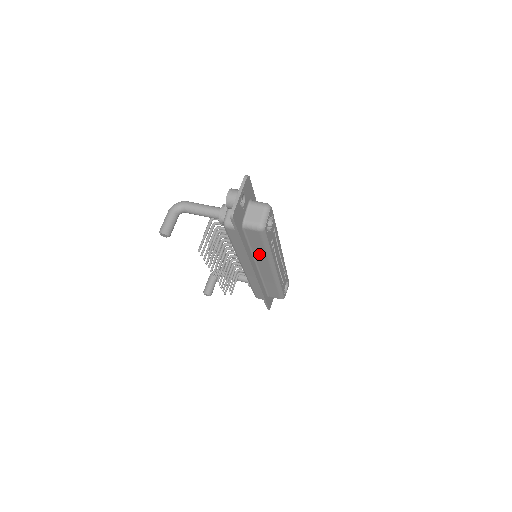
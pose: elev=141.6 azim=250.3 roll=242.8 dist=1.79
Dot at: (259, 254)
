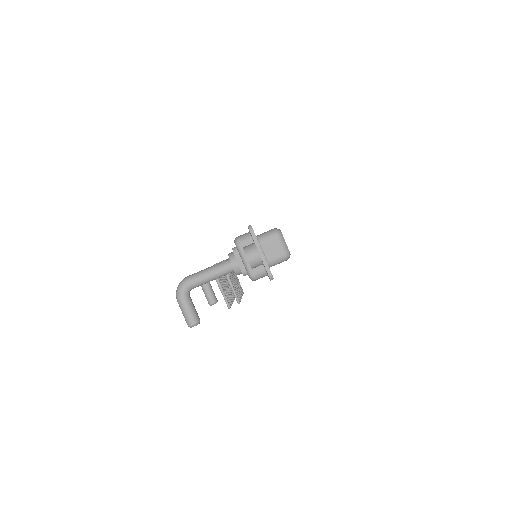
Dot at: occluded
